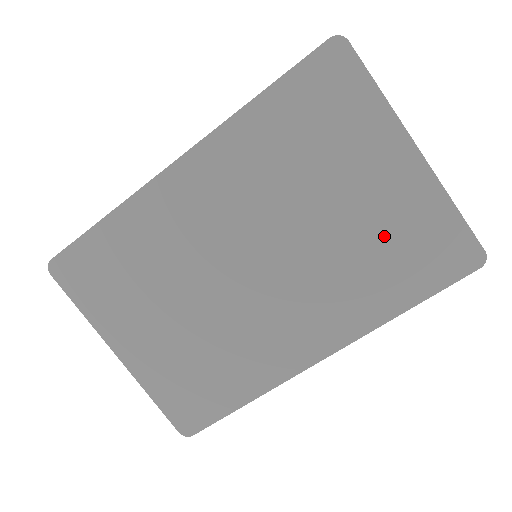
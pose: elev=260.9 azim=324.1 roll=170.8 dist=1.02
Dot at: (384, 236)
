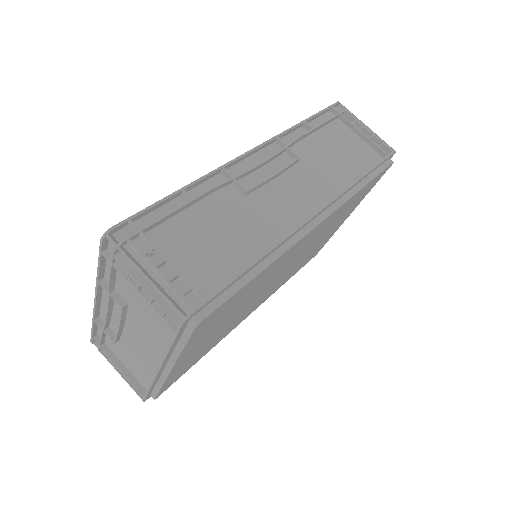
Dot at: (315, 250)
